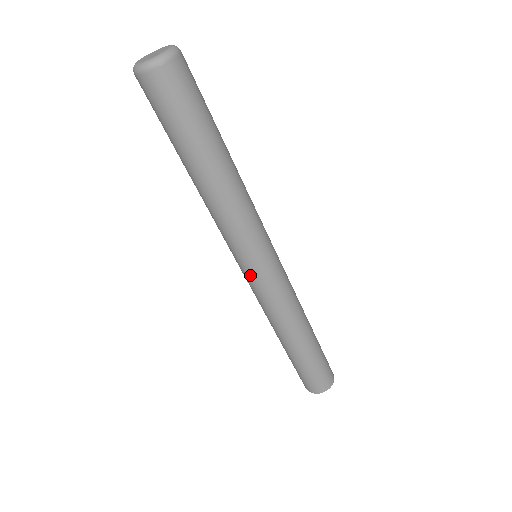
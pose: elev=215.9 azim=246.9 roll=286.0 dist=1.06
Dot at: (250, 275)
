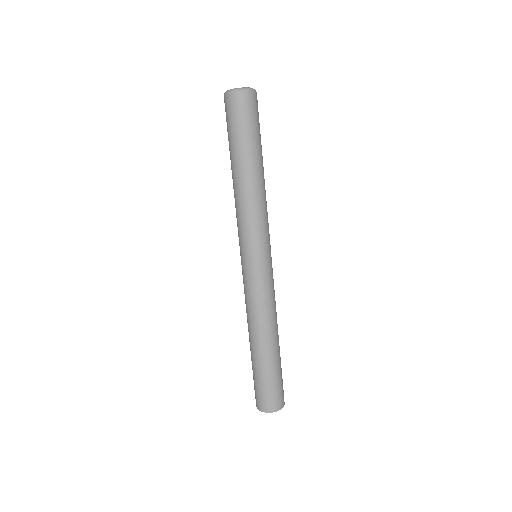
Dot at: (250, 265)
